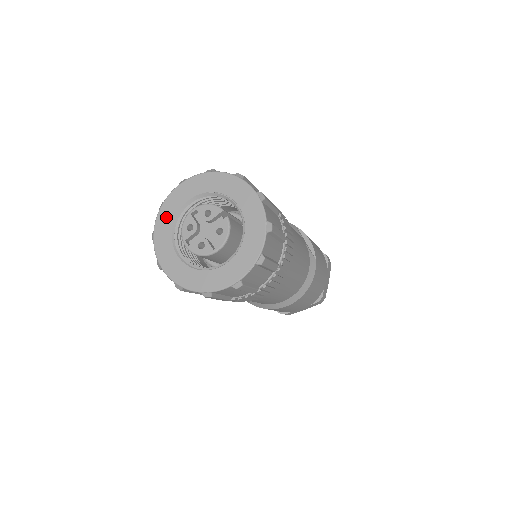
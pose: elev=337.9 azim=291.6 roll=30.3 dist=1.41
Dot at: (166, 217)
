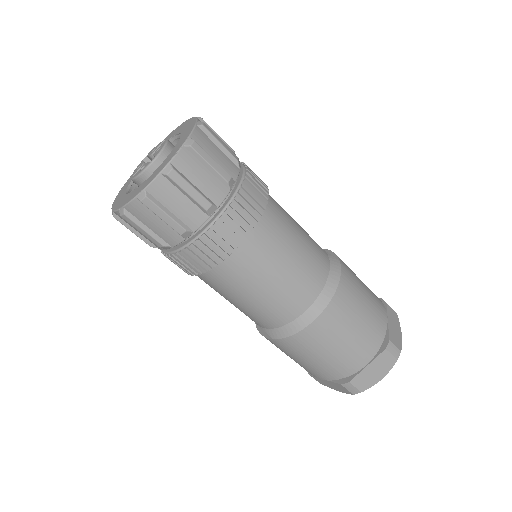
Dot at: (127, 183)
